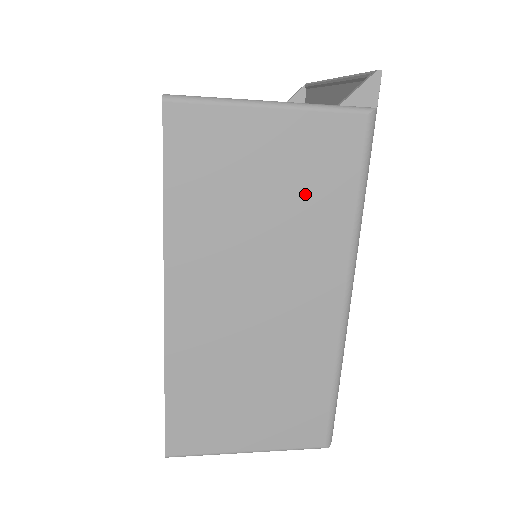
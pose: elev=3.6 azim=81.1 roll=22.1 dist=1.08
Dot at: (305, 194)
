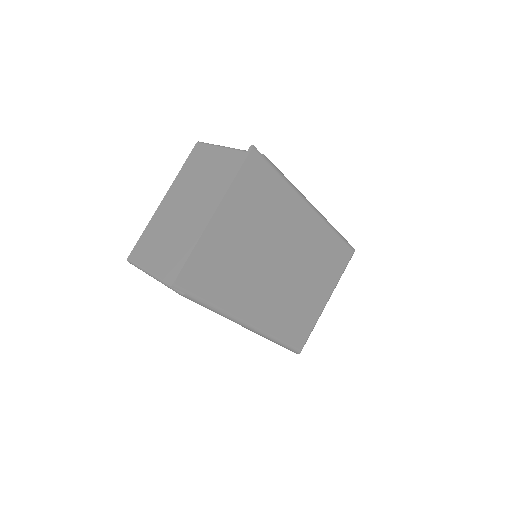
Dot at: occluded
